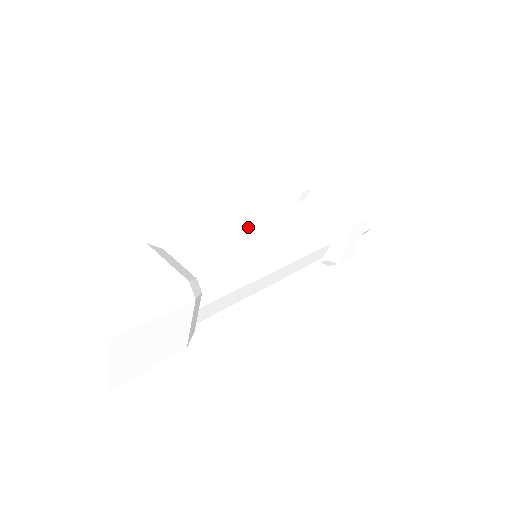
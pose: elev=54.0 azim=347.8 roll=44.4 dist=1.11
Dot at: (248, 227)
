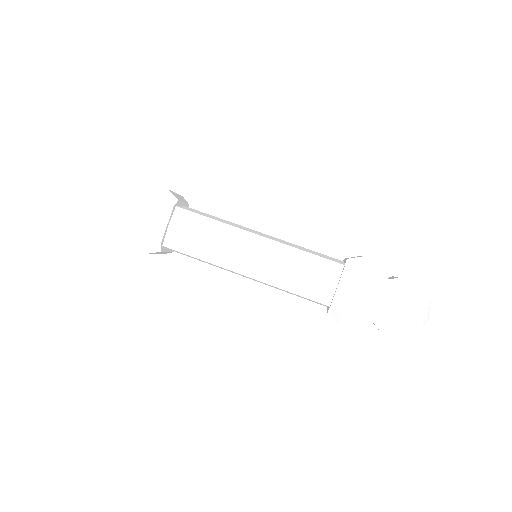
Dot at: occluded
